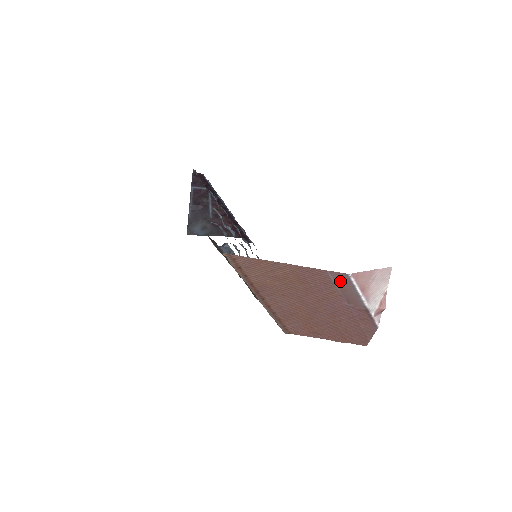
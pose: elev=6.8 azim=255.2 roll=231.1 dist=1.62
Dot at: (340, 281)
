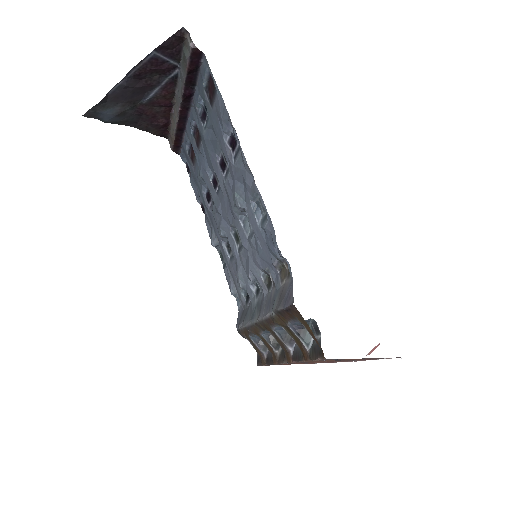
Dot at: occluded
